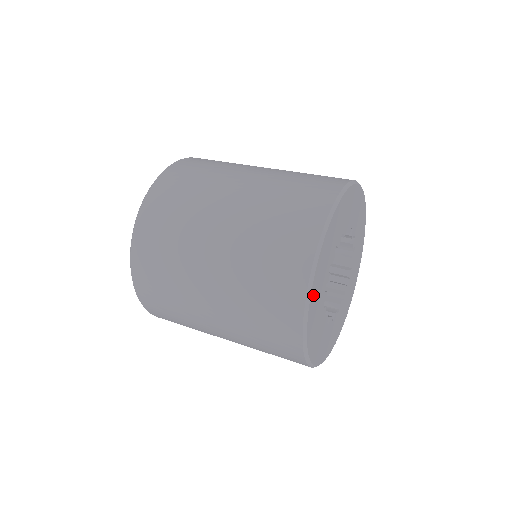
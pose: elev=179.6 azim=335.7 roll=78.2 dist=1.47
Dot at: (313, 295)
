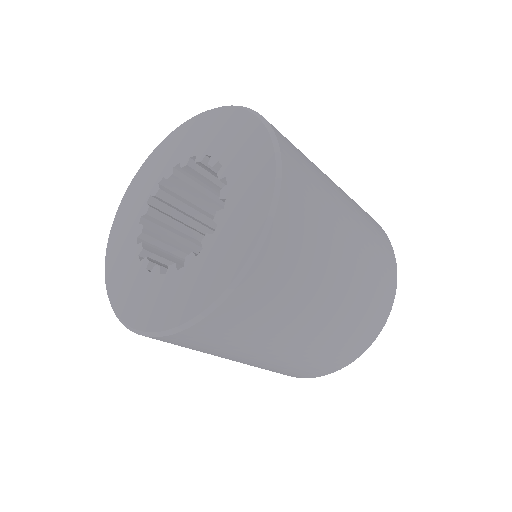
Dot at: occluded
